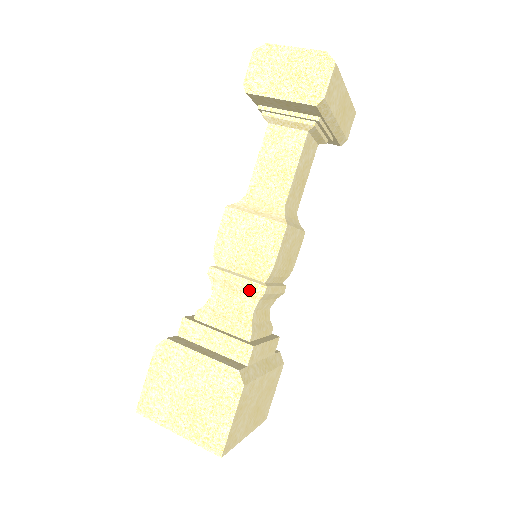
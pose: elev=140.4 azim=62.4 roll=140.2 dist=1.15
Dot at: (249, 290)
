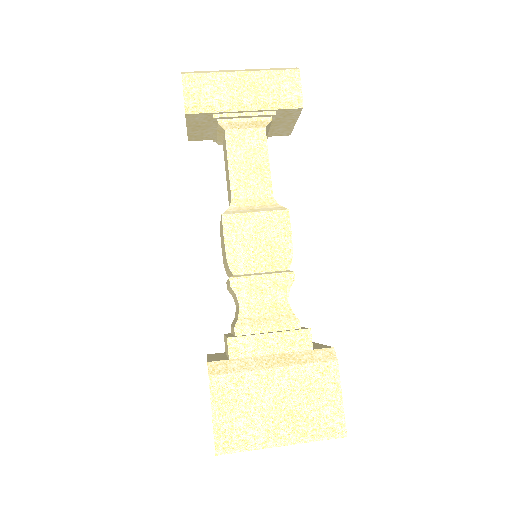
Dot at: (230, 288)
